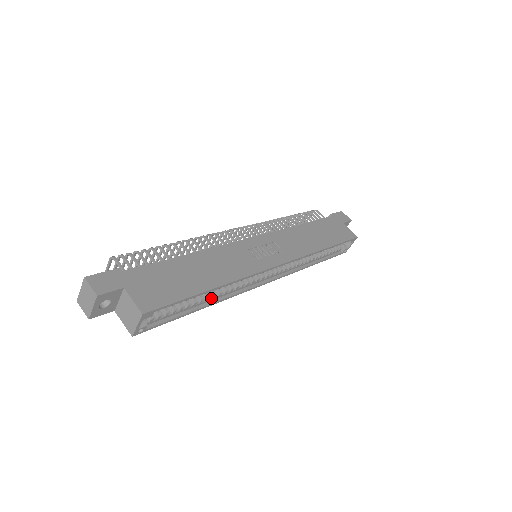
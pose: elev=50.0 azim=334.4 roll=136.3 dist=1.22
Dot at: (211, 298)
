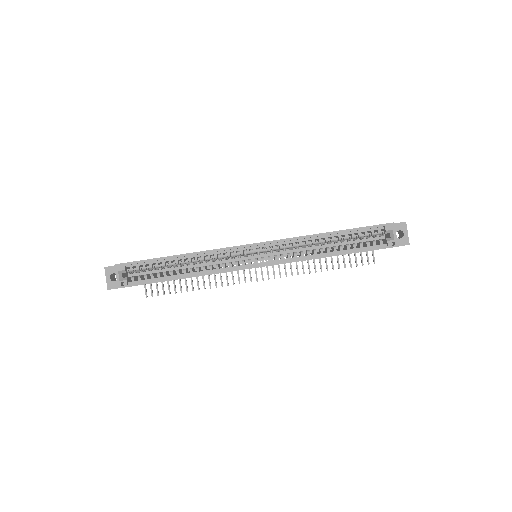
Dot at: (190, 273)
